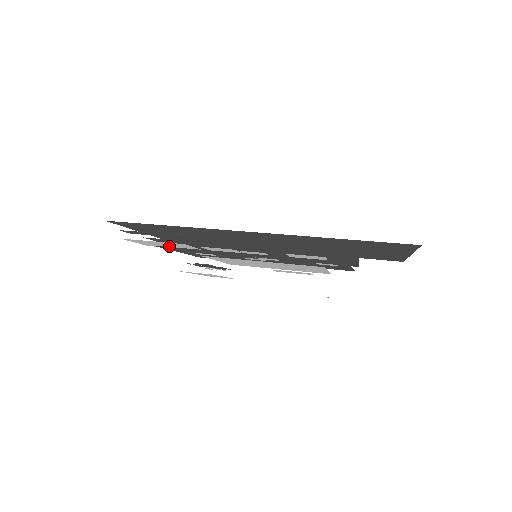
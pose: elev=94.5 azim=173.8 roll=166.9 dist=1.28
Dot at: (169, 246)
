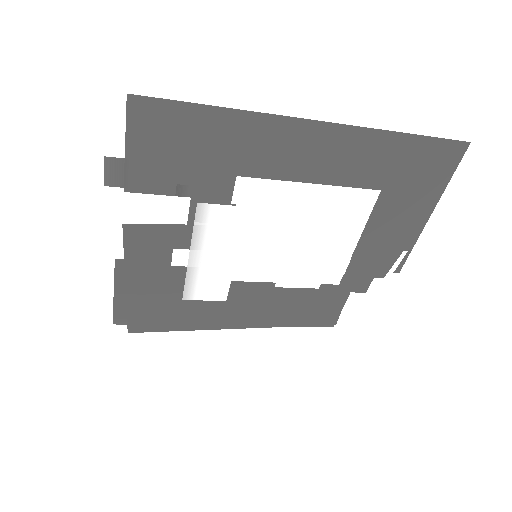
Dot at: (137, 240)
